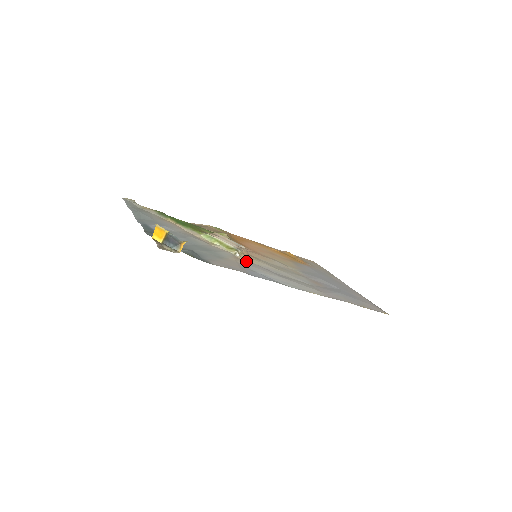
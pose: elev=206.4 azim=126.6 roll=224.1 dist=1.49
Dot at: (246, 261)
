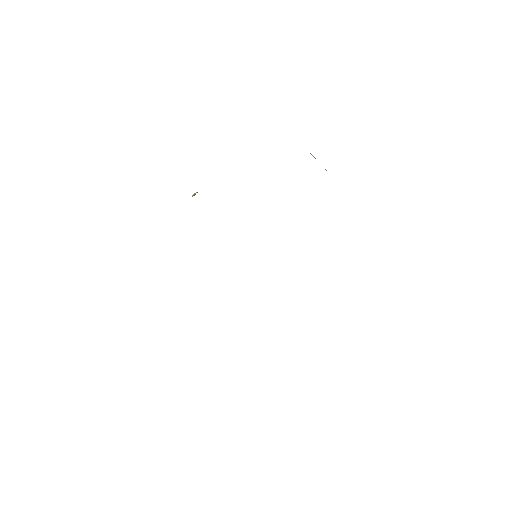
Dot at: occluded
